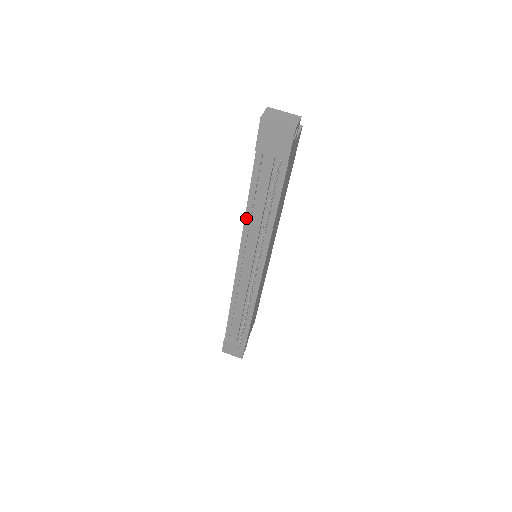
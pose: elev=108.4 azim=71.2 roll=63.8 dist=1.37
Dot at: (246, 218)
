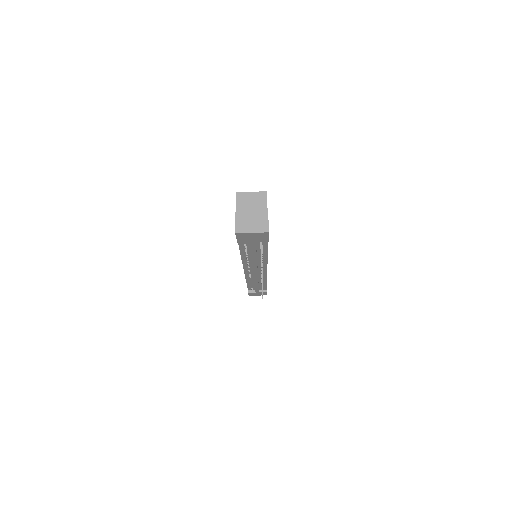
Dot at: (242, 259)
